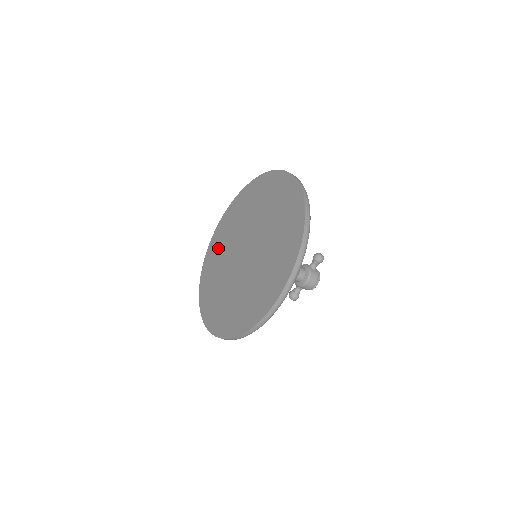
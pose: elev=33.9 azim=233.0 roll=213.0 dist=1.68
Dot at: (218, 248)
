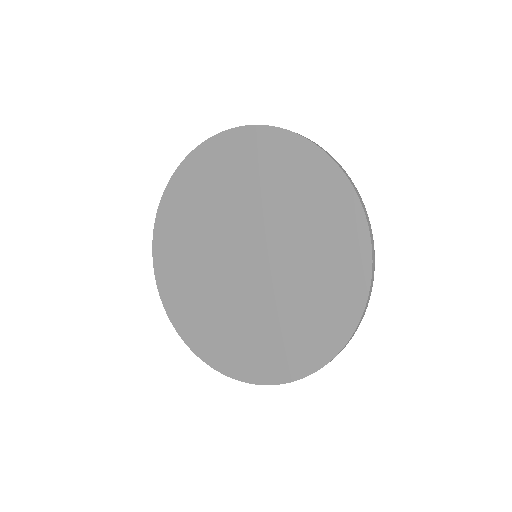
Dot at: (178, 260)
